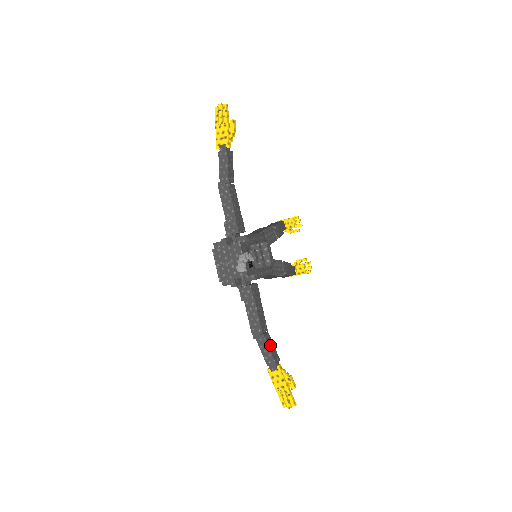
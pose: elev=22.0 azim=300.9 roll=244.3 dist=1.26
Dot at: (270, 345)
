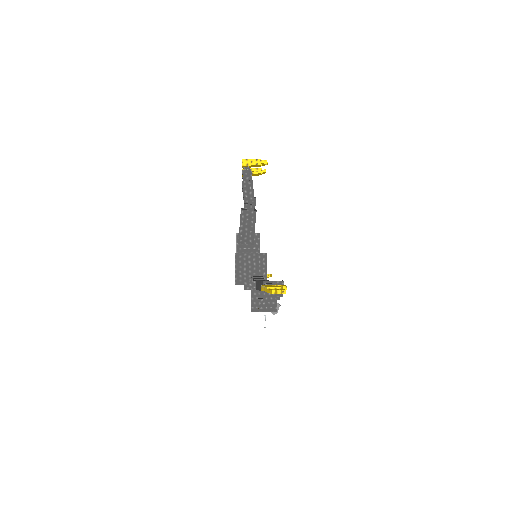
Dot at: occluded
